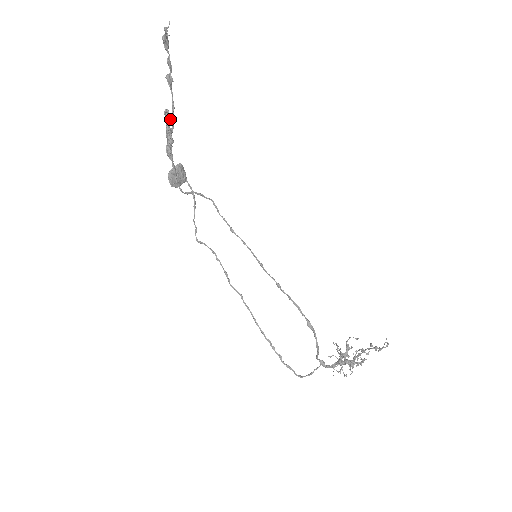
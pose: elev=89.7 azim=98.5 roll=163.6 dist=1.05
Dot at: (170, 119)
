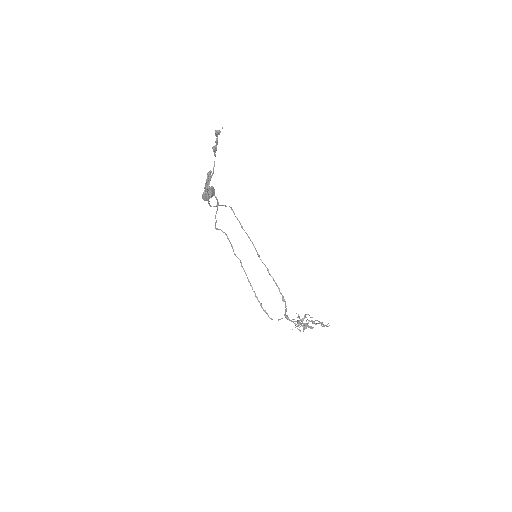
Dot at: (211, 176)
